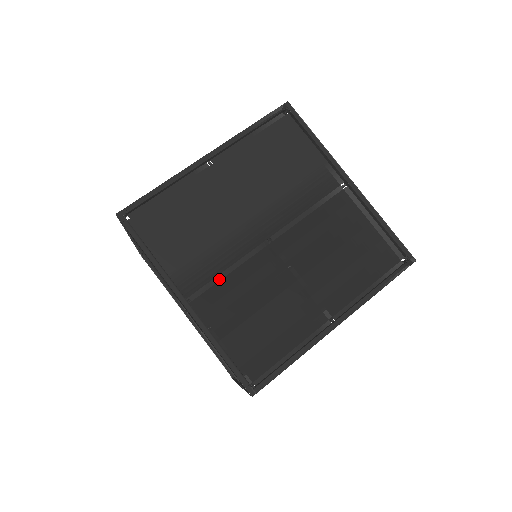
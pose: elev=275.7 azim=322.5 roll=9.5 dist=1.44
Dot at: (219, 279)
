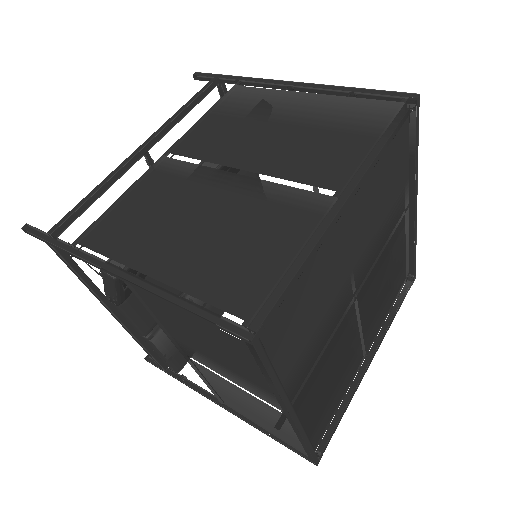
Dot at: (315, 364)
